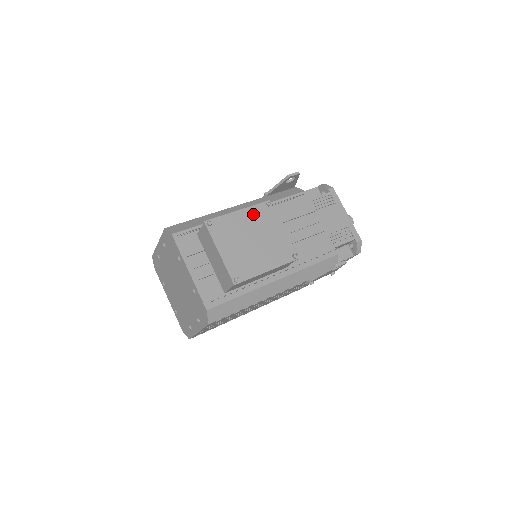
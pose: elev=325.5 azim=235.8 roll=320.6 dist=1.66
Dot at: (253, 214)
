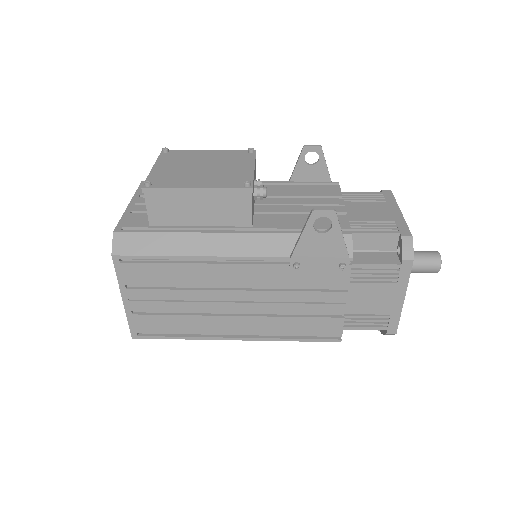
Dot at: (224, 154)
